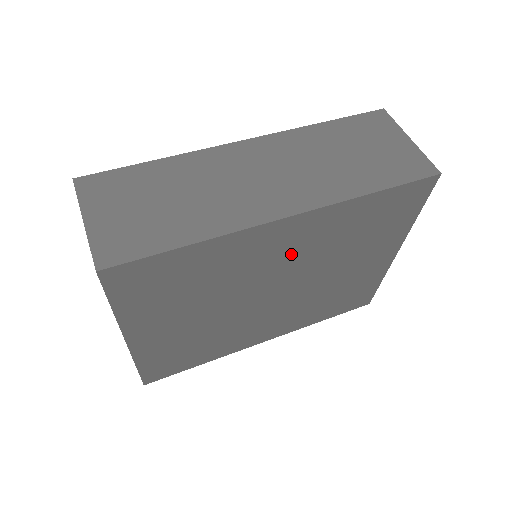
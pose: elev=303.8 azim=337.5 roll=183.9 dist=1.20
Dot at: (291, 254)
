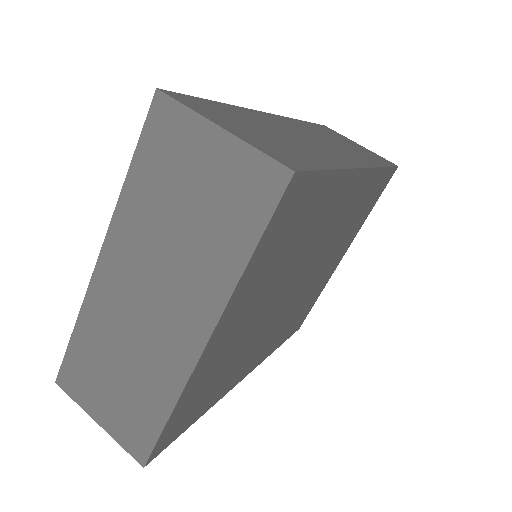
Dot at: (335, 226)
